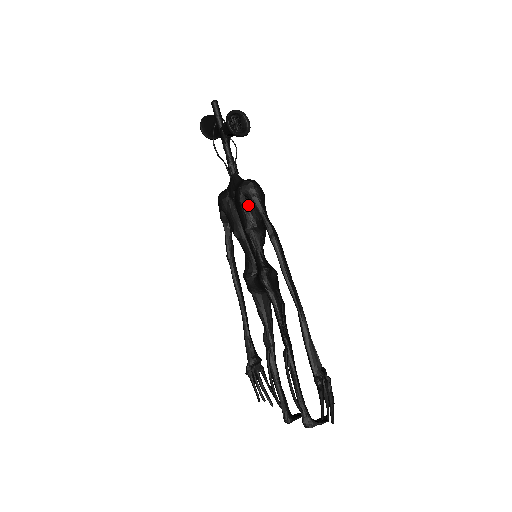
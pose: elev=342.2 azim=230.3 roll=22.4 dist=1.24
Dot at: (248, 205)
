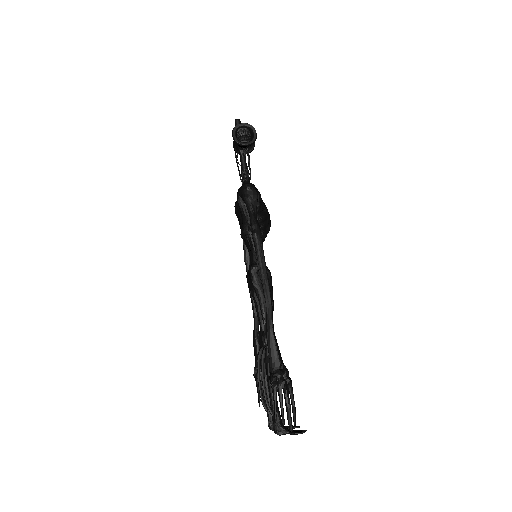
Dot at: (245, 206)
